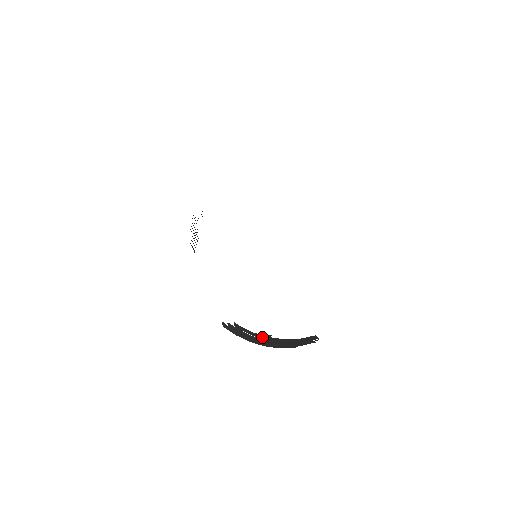
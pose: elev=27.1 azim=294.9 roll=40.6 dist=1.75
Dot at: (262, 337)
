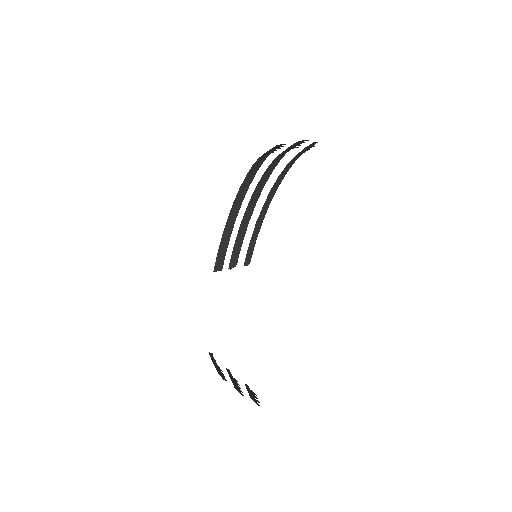
Dot at: occluded
